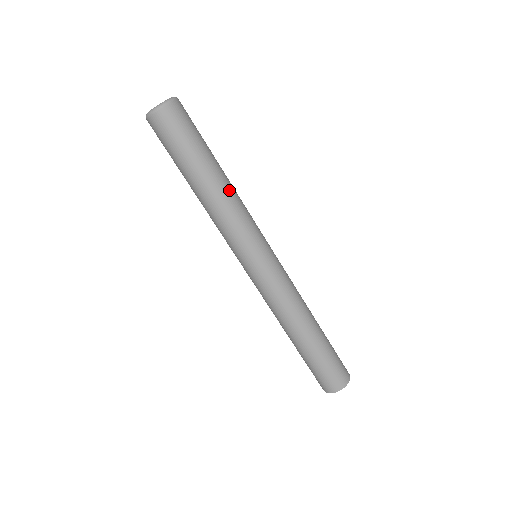
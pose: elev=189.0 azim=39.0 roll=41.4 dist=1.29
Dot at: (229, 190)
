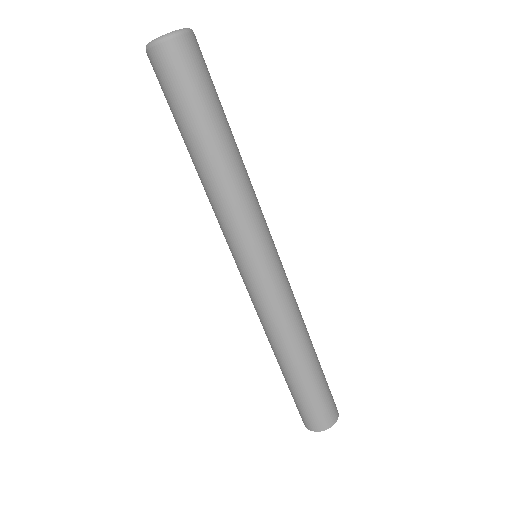
Dot at: (242, 165)
